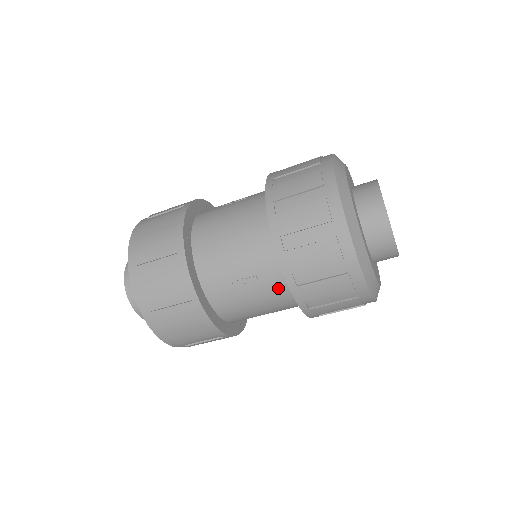
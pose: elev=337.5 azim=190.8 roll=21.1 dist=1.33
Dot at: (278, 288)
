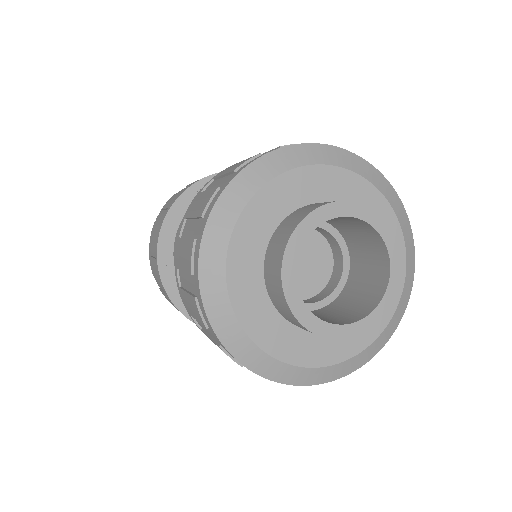
Dot at: occluded
